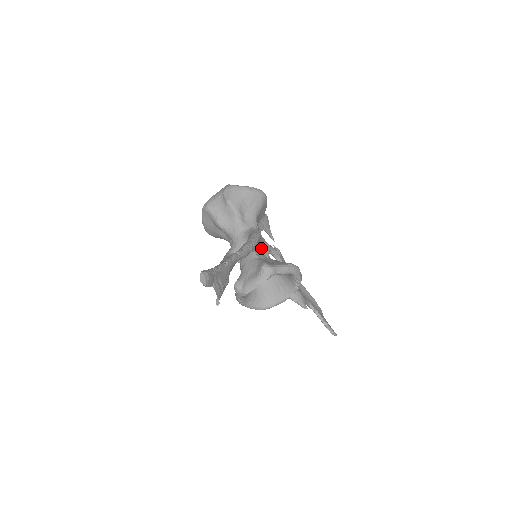
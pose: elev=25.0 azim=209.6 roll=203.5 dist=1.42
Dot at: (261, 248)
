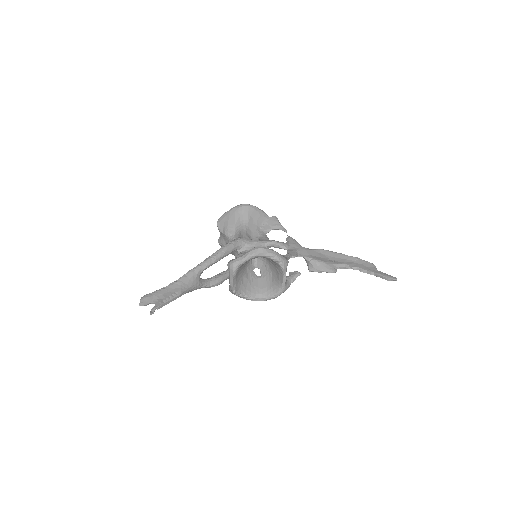
Dot at: (250, 248)
